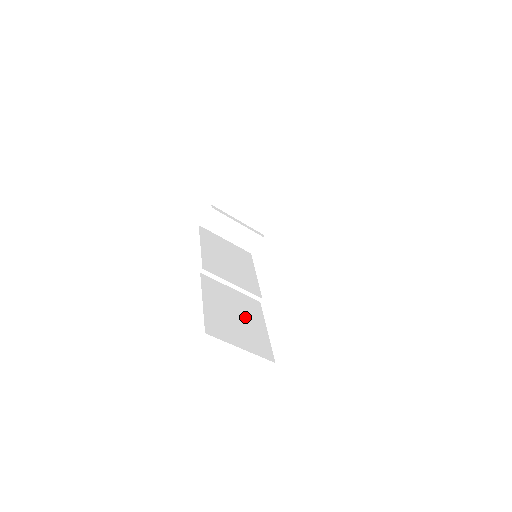
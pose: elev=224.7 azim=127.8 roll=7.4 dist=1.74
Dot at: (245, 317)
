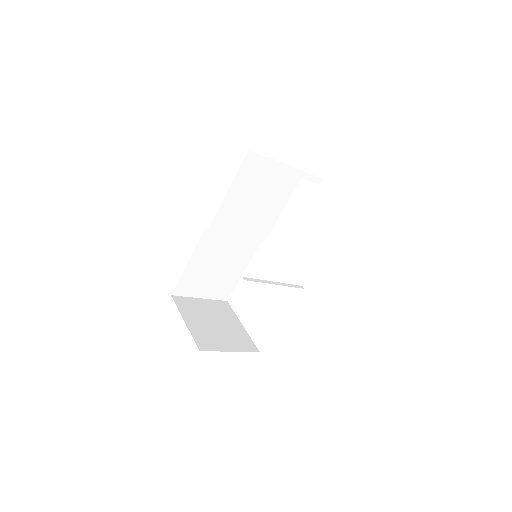
Dot at: (227, 266)
